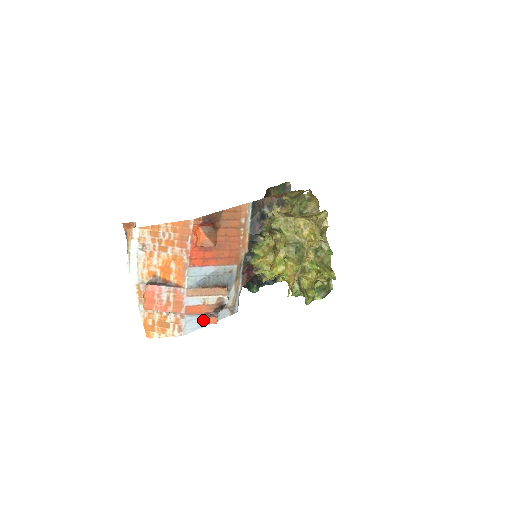
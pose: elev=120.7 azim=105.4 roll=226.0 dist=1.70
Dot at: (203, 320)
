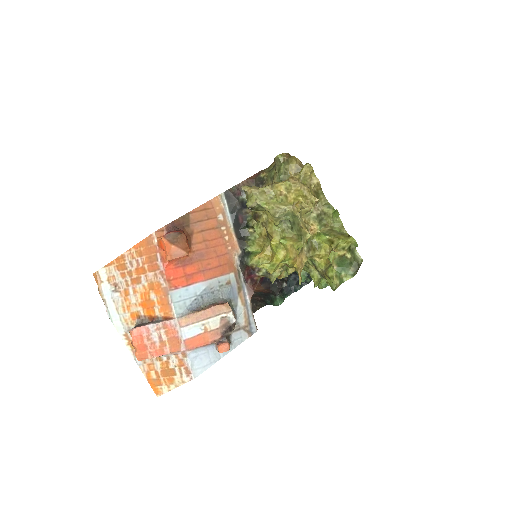
Dot at: (214, 352)
